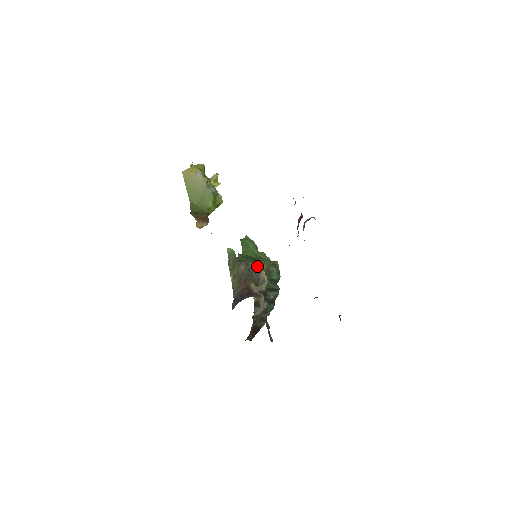
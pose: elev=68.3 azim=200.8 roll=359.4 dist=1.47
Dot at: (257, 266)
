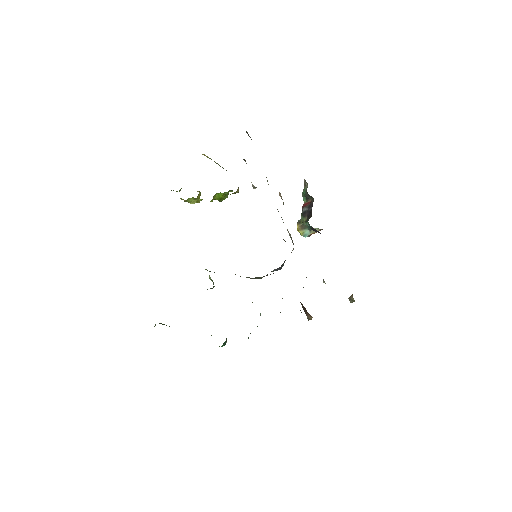
Dot at: occluded
